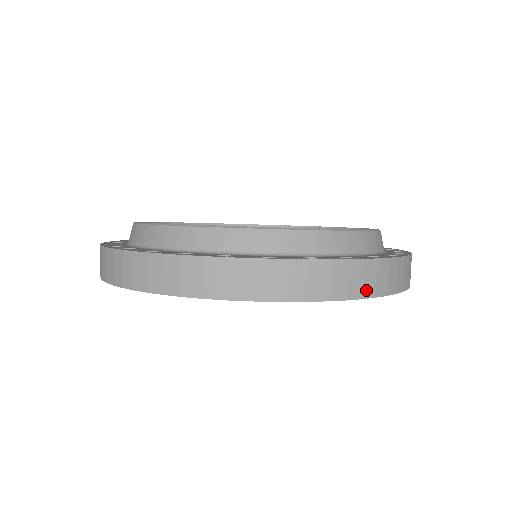
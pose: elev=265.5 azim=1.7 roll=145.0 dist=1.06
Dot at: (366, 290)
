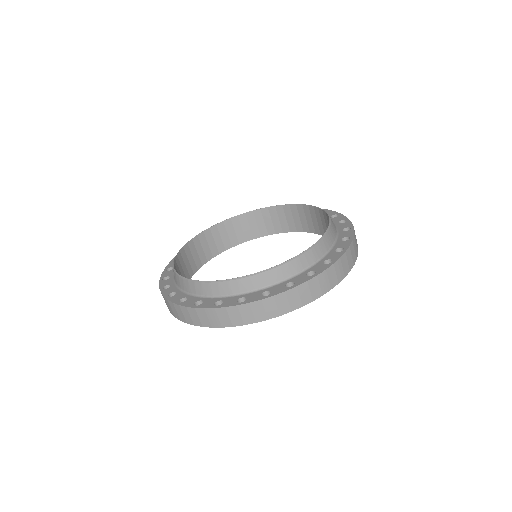
Dot at: (357, 249)
